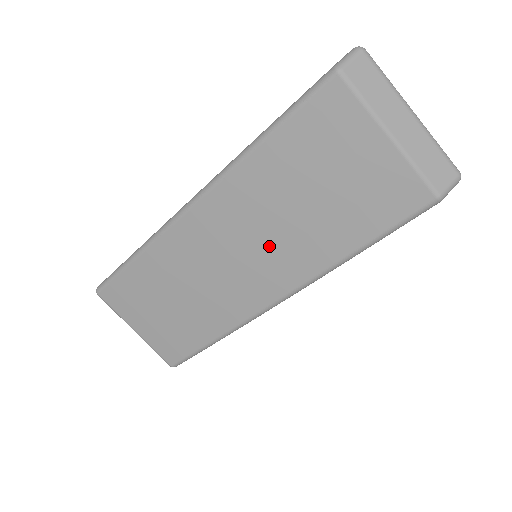
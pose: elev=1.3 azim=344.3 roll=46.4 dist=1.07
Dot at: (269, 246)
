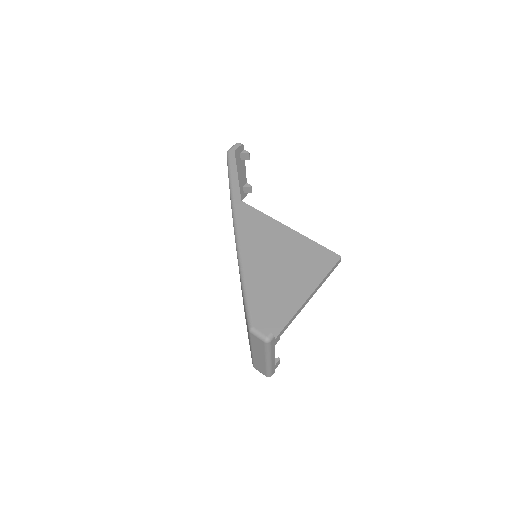
Dot at: occluded
